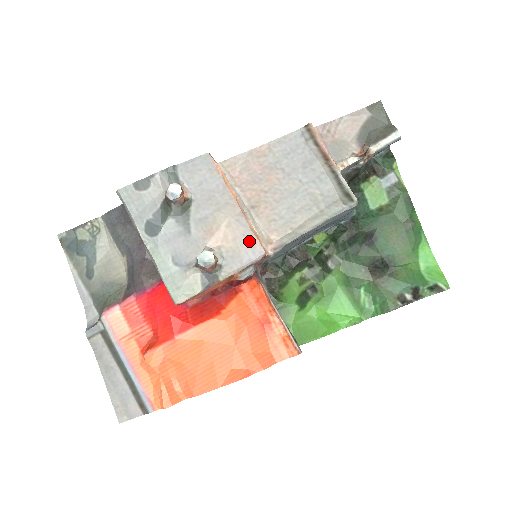
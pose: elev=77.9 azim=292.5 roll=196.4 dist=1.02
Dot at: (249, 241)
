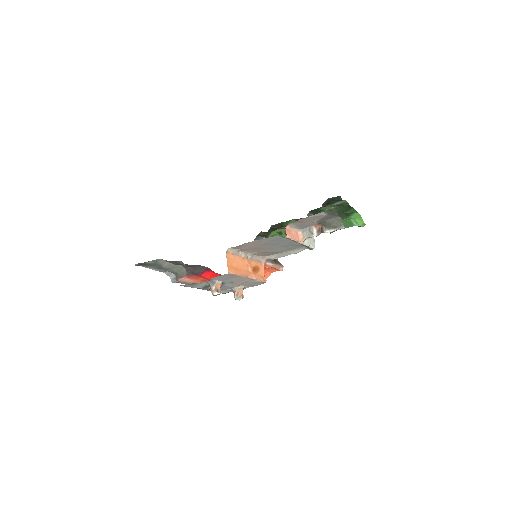
Dot at: (257, 283)
